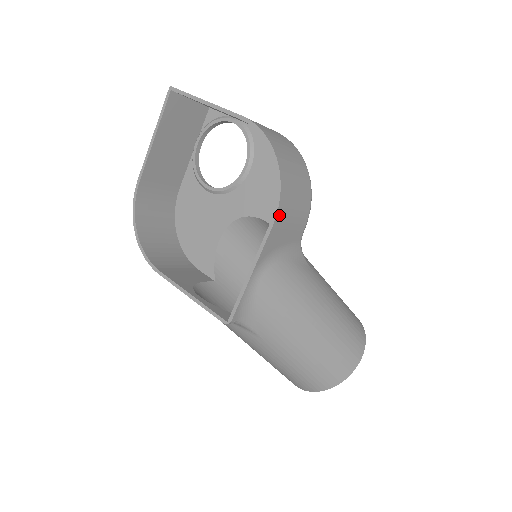
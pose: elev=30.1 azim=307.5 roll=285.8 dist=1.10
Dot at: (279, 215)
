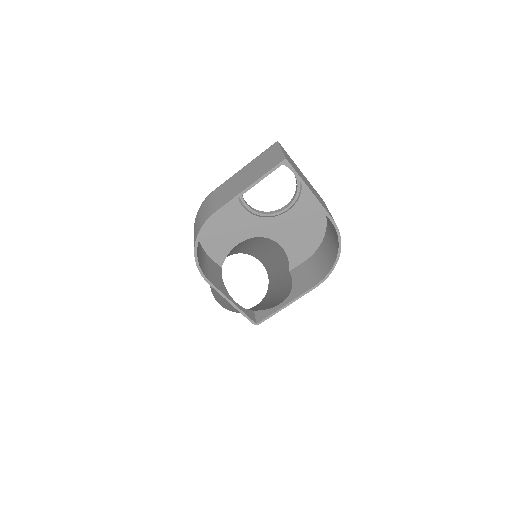
Dot at: (321, 281)
